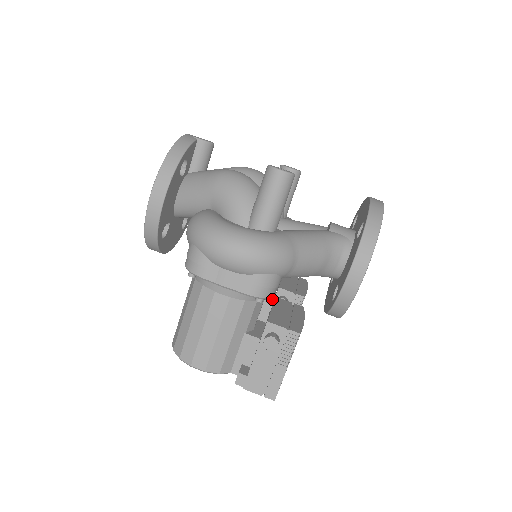
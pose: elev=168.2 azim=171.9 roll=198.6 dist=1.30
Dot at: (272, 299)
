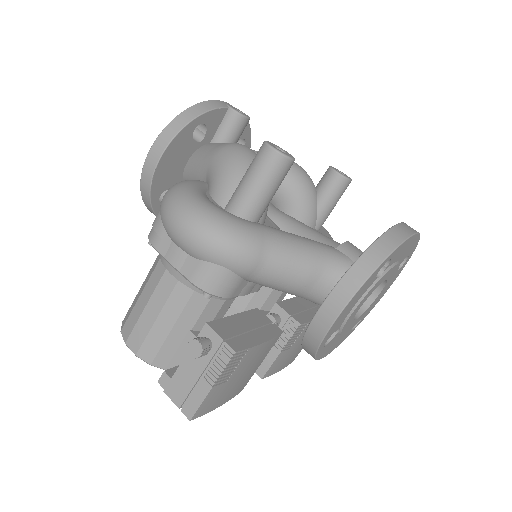
Dot at: occluded
